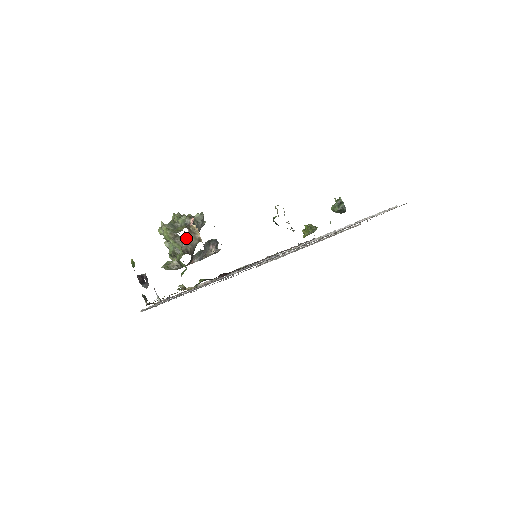
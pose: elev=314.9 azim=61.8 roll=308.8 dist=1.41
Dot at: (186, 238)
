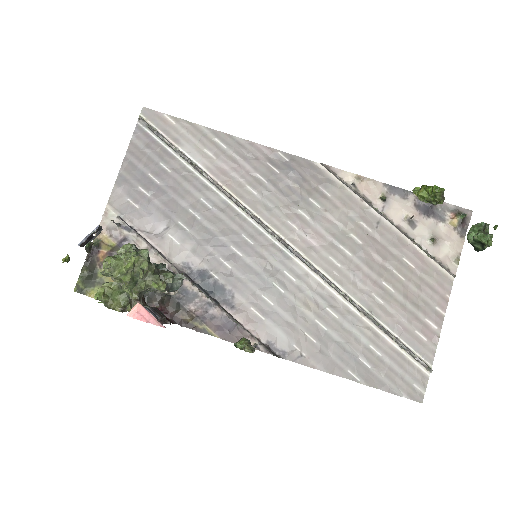
Dot at: occluded
